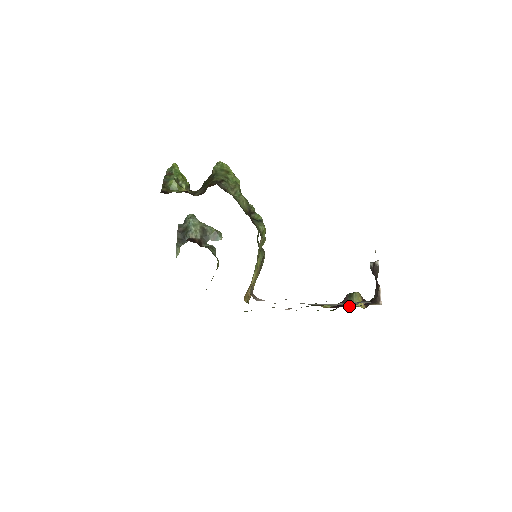
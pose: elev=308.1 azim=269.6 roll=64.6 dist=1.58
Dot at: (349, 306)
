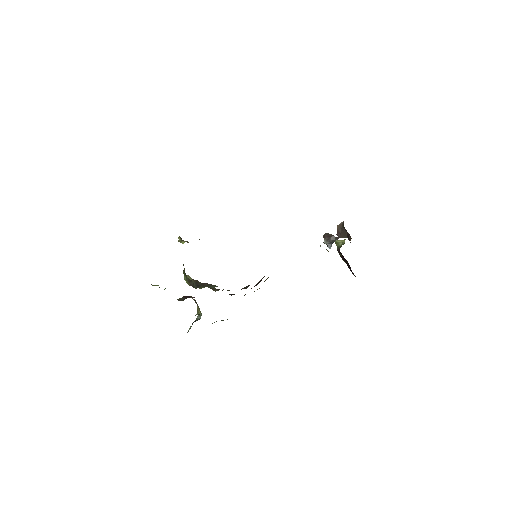
Dot at: occluded
